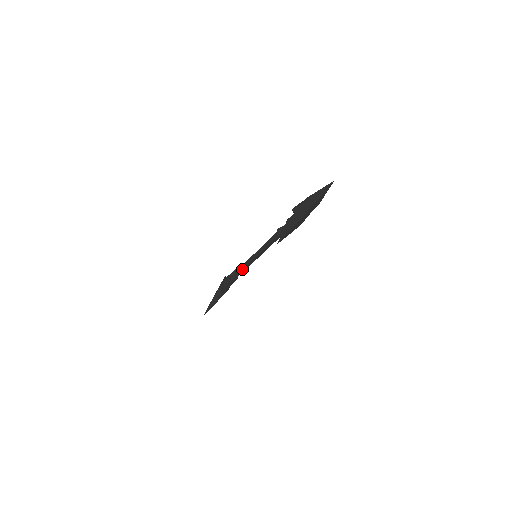
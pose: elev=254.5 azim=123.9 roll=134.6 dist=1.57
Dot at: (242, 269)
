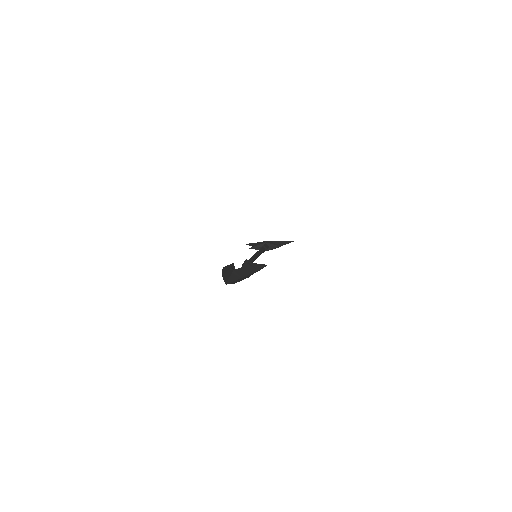
Dot at: occluded
